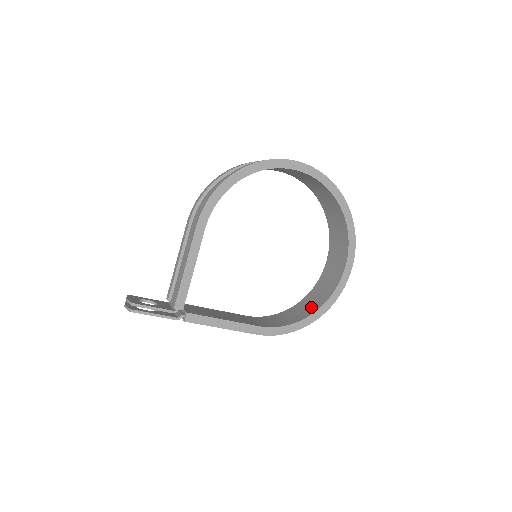
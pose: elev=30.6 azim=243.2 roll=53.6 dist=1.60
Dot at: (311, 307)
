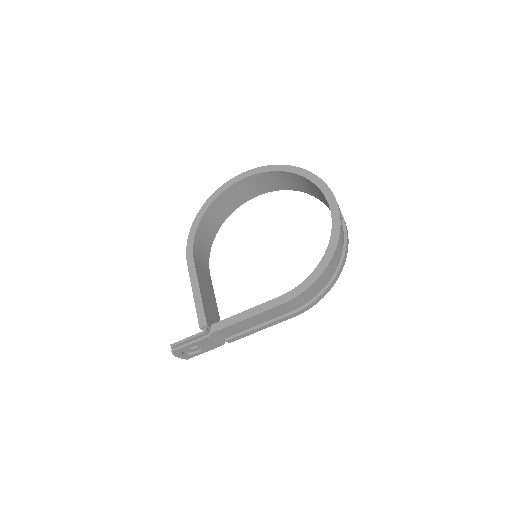
Dot at: occluded
